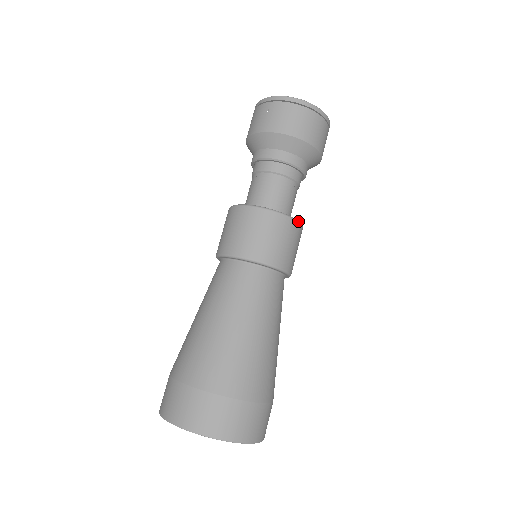
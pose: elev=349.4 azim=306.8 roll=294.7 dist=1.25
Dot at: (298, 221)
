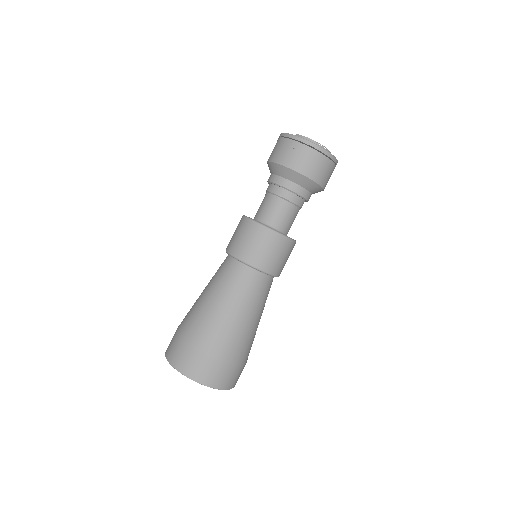
Dot at: (295, 241)
